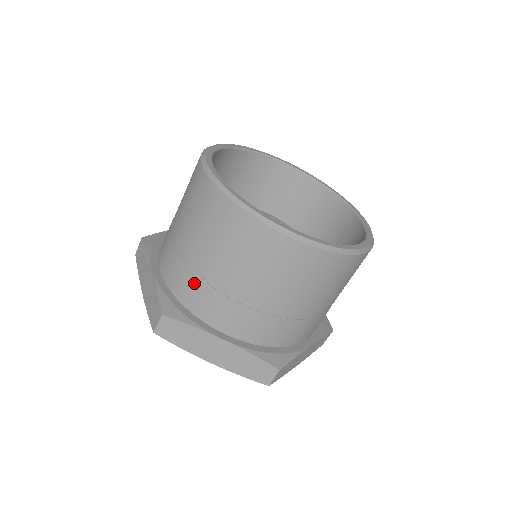
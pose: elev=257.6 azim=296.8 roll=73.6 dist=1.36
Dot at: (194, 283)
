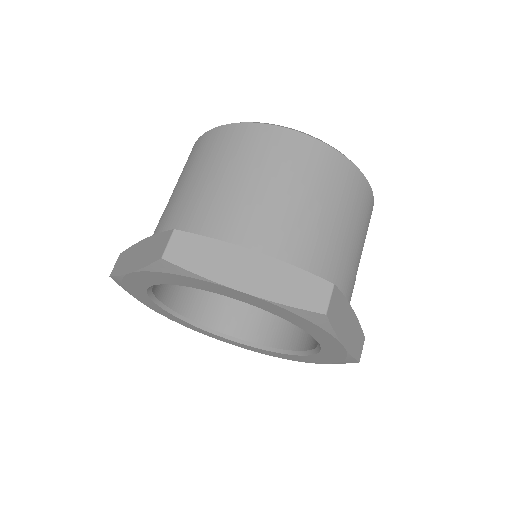
Dot at: (207, 209)
